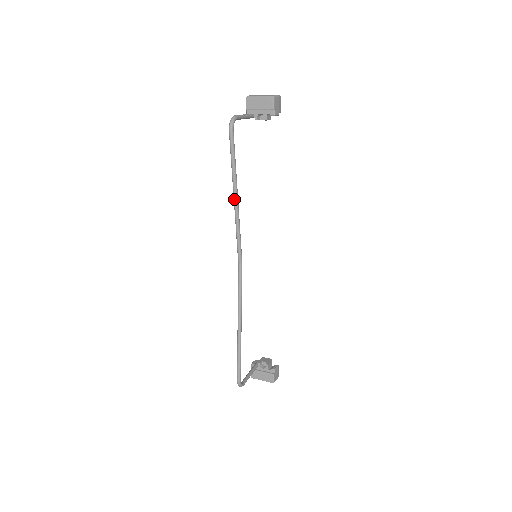
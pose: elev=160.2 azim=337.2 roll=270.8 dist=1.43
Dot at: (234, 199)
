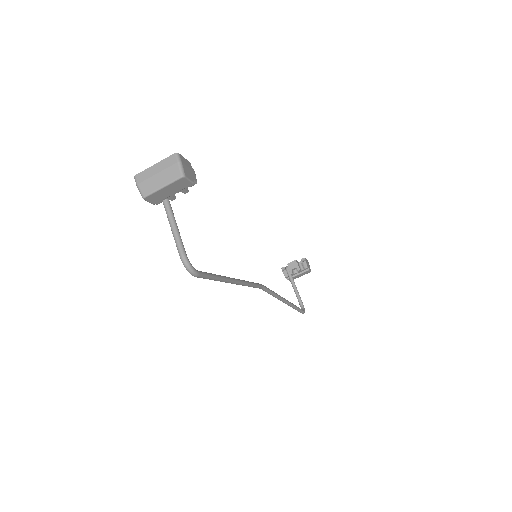
Dot at: occluded
